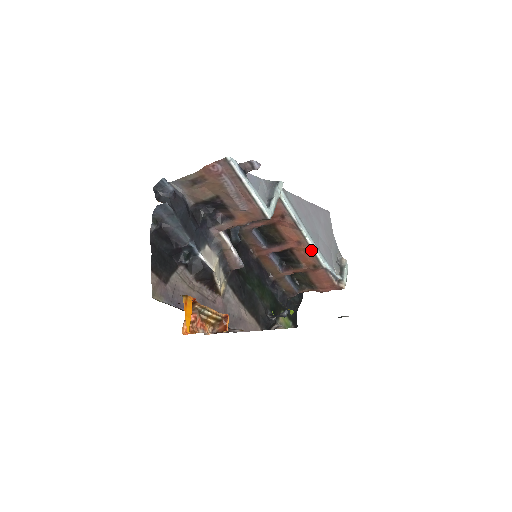
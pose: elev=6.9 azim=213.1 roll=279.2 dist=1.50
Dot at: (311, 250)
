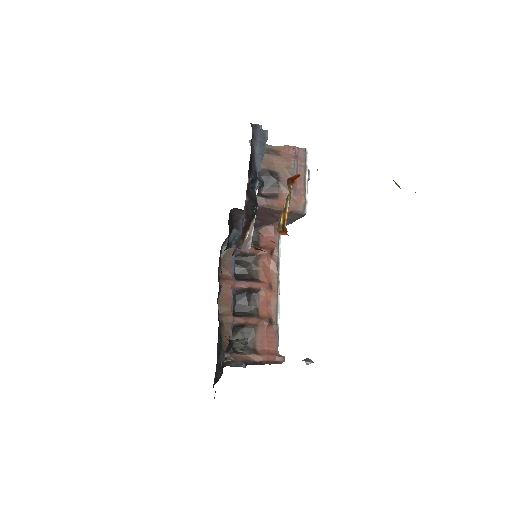
Dot at: (276, 300)
